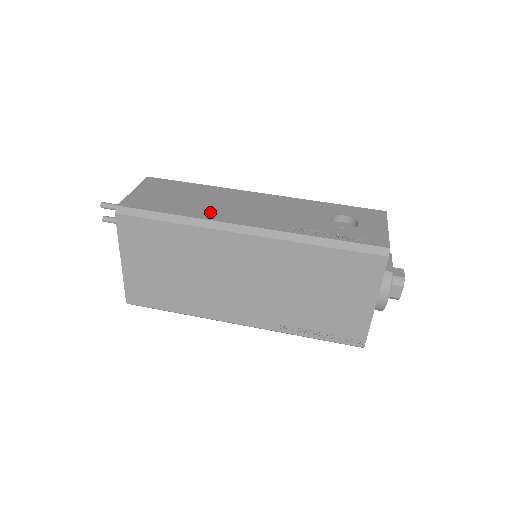
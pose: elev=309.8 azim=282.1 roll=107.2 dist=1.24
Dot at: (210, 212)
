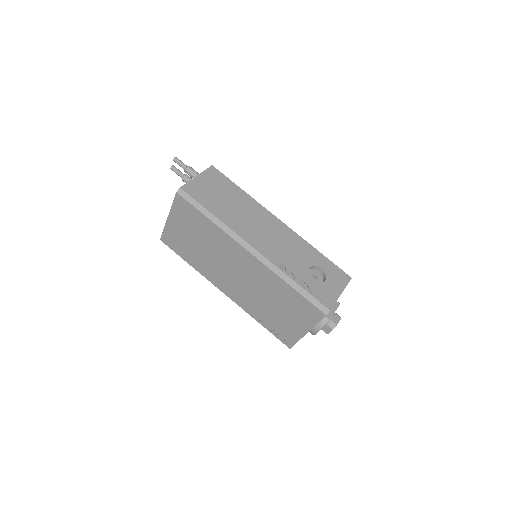
Dot at: (236, 223)
